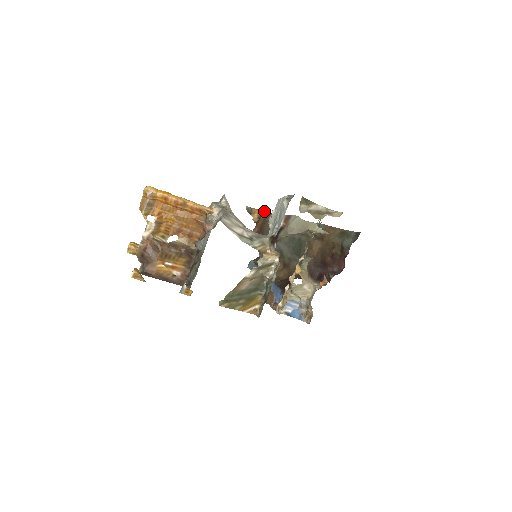
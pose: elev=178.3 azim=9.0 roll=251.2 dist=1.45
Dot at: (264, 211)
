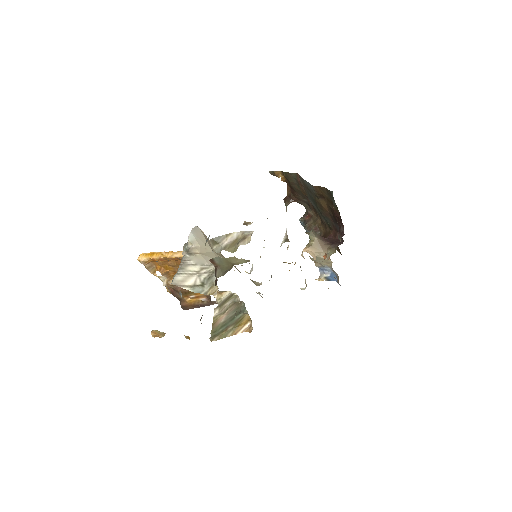
Dot at: (282, 171)
